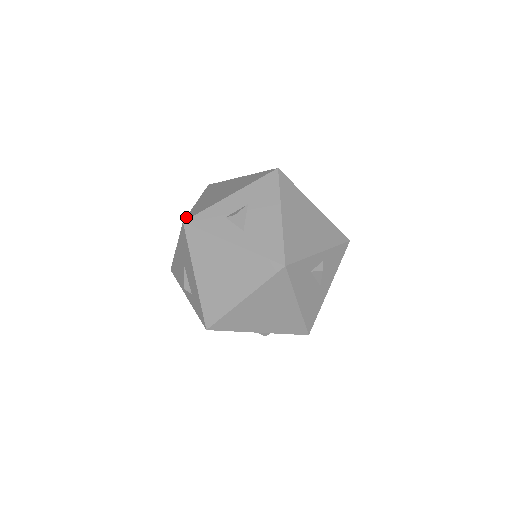
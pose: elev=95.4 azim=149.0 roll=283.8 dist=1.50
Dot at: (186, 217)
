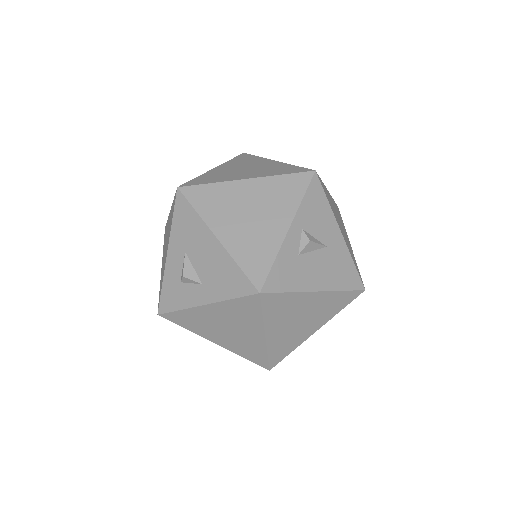
Dot at: (158, 305)
